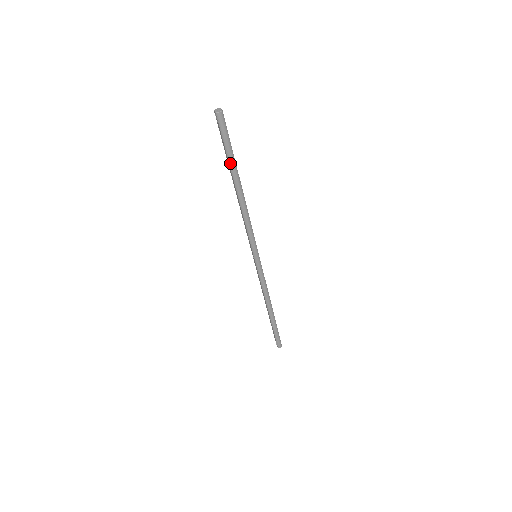
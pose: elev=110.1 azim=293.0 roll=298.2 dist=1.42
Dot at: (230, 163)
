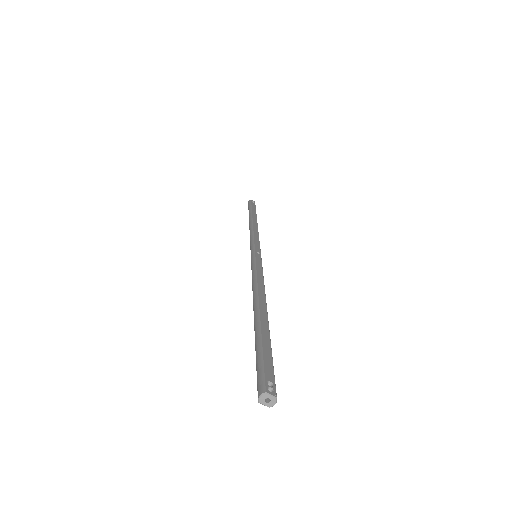
Dot at: occluded
